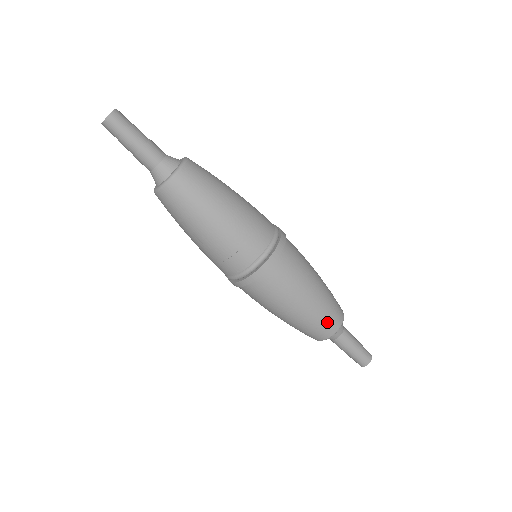
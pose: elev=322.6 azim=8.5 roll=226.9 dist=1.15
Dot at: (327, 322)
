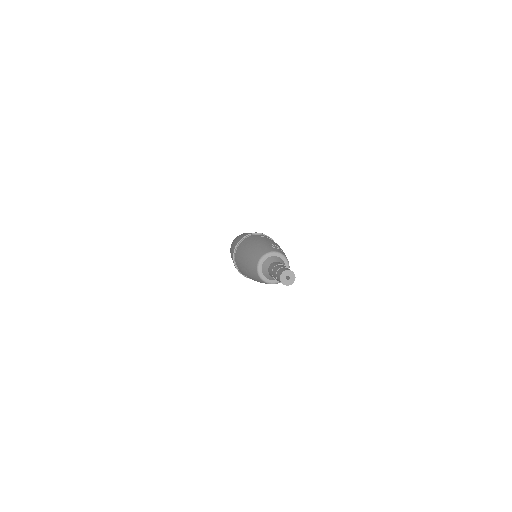
Dot at: occluded
